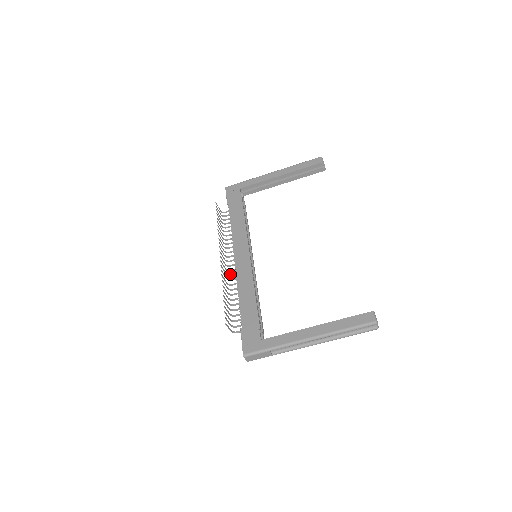
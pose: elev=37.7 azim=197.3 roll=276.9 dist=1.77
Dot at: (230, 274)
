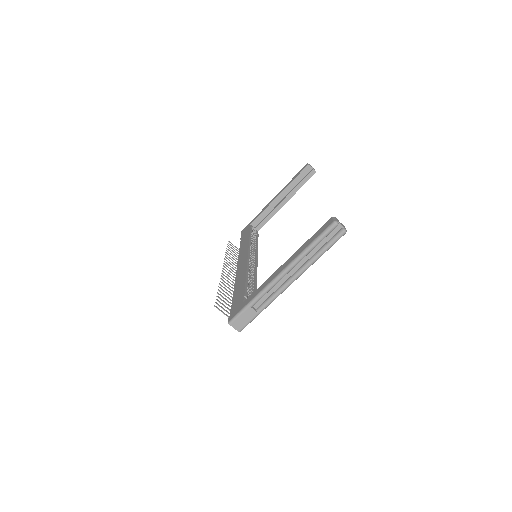
Dot at: occluded
